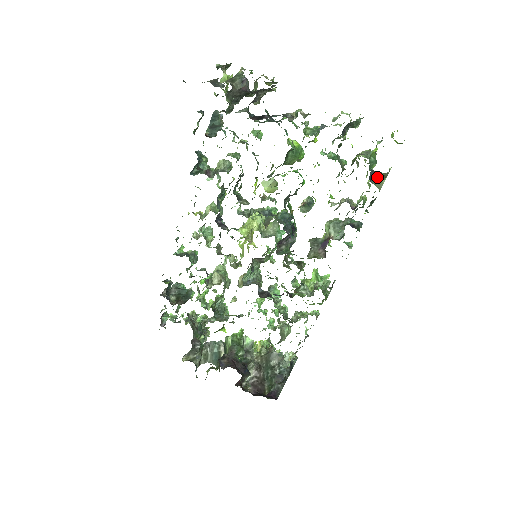
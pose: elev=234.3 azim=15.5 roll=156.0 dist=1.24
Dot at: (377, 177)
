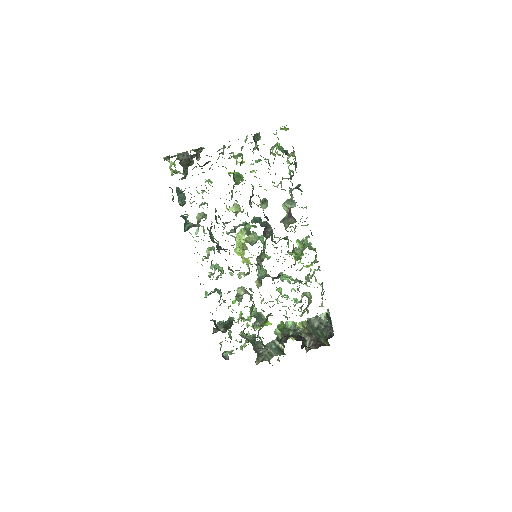
Dot at: occluded
